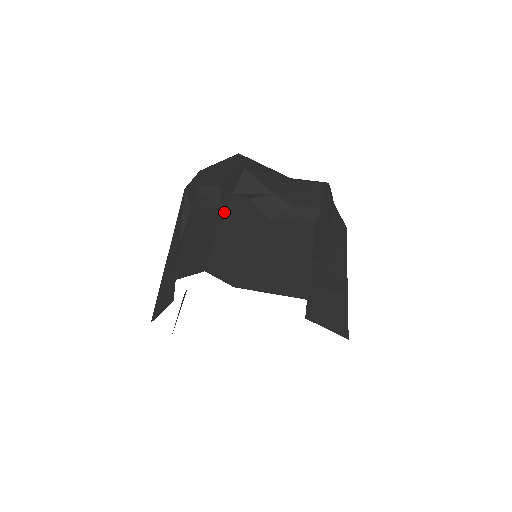
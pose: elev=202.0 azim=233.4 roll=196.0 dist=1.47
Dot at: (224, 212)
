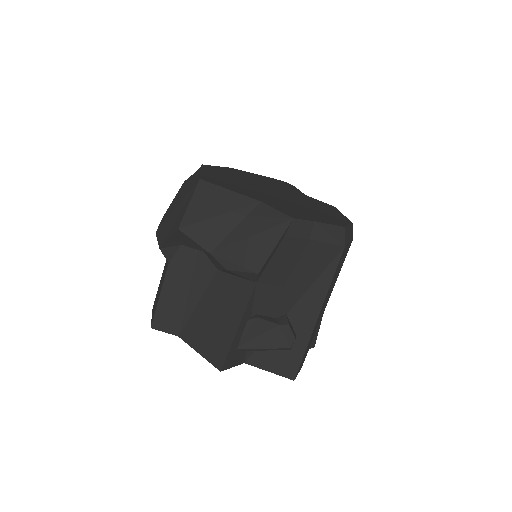
Dot at: (171, 268)
